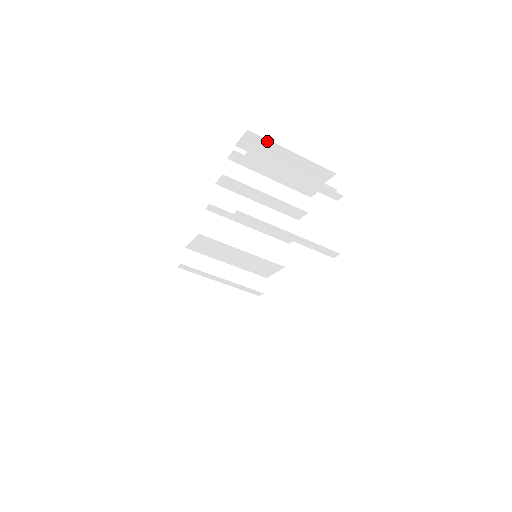
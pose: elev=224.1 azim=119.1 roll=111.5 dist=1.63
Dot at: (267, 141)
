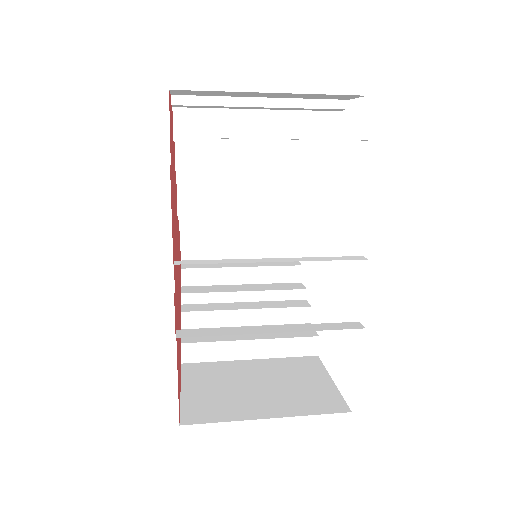
Dot at: (214, 91)
